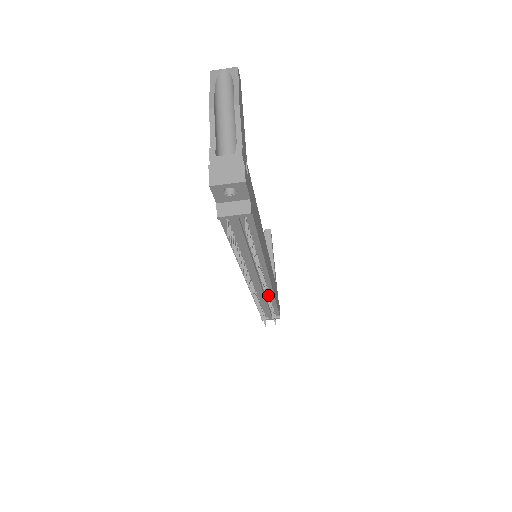
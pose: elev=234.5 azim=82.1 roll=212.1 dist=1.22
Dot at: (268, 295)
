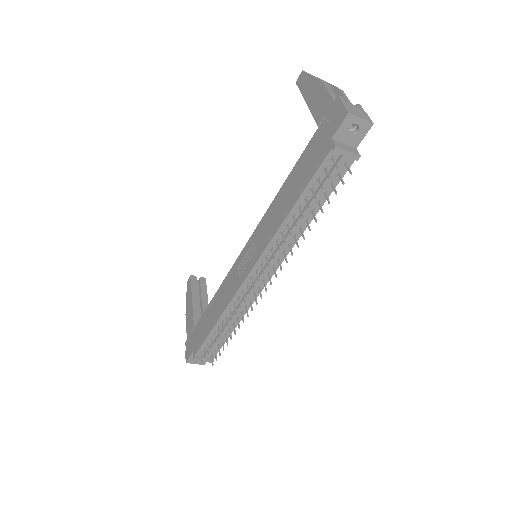
Dot at: (251, 303)
